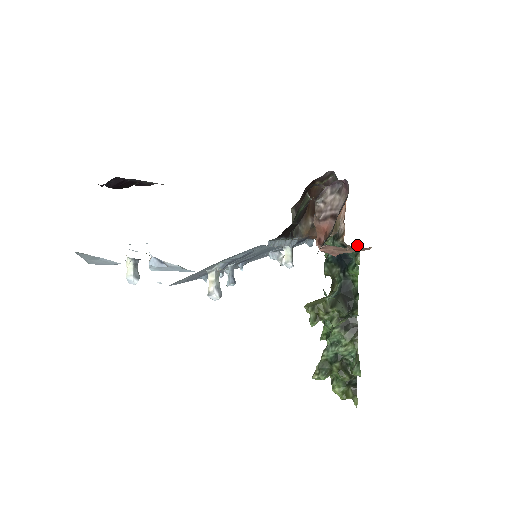
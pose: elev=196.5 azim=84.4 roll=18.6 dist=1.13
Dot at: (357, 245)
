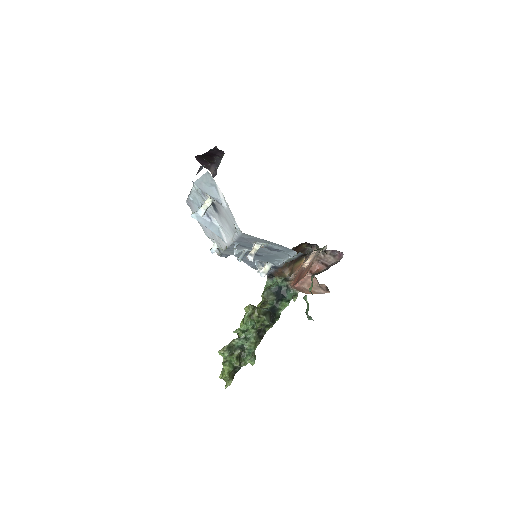
Dot at: (298, 291)
